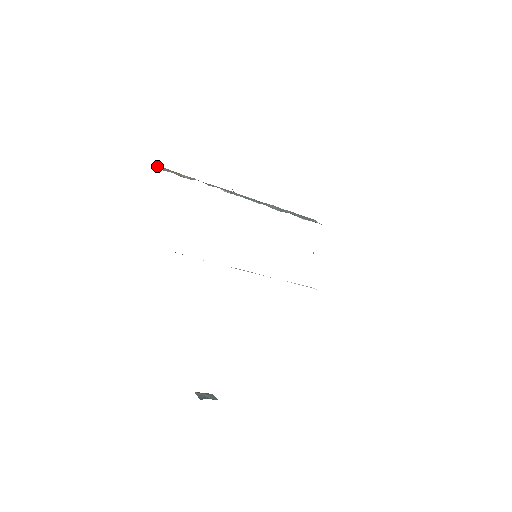
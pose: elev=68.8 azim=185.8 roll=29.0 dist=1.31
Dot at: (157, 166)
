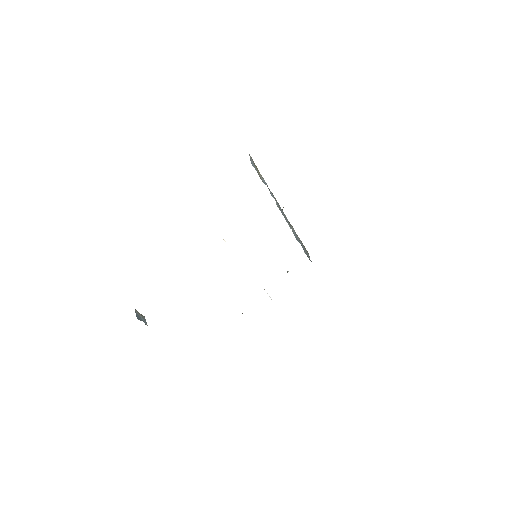
Dot at: (251, 157)
